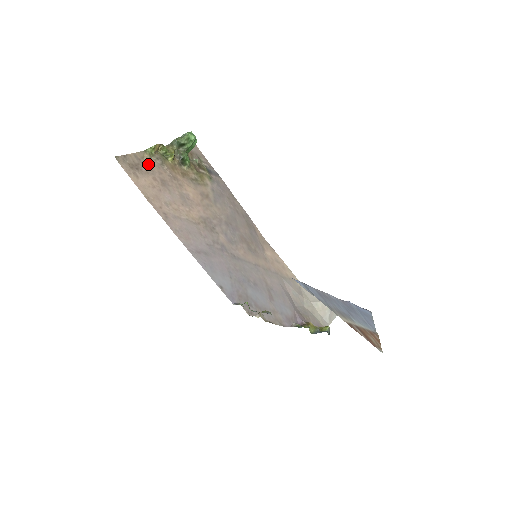
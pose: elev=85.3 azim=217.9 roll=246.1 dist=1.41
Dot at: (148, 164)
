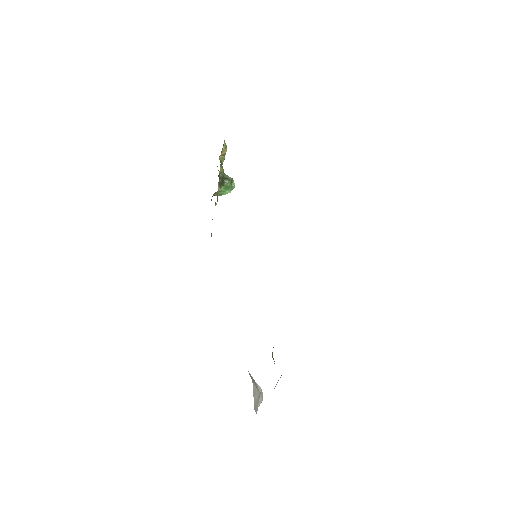
Dot at: occluded
